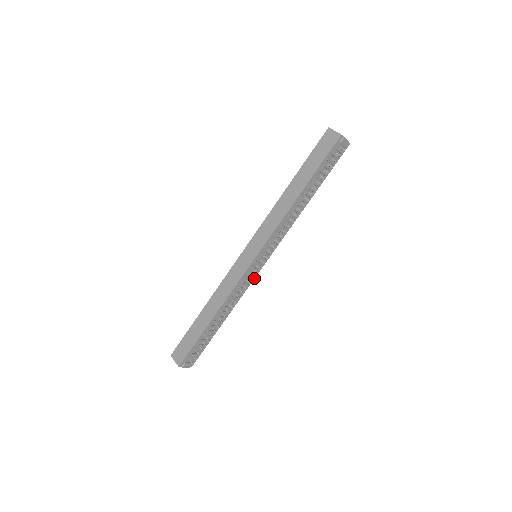
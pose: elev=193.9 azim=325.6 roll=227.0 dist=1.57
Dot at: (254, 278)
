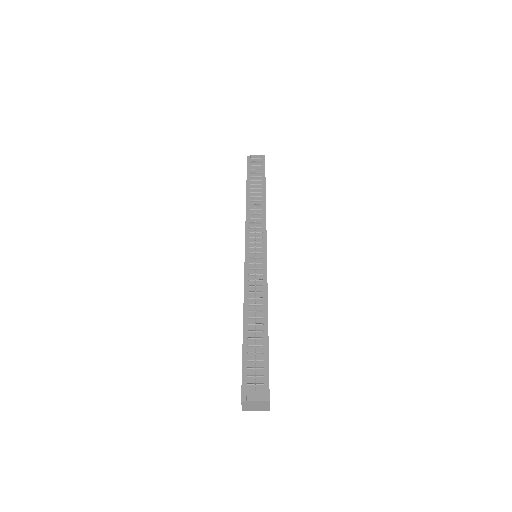
Dot at: occluded
